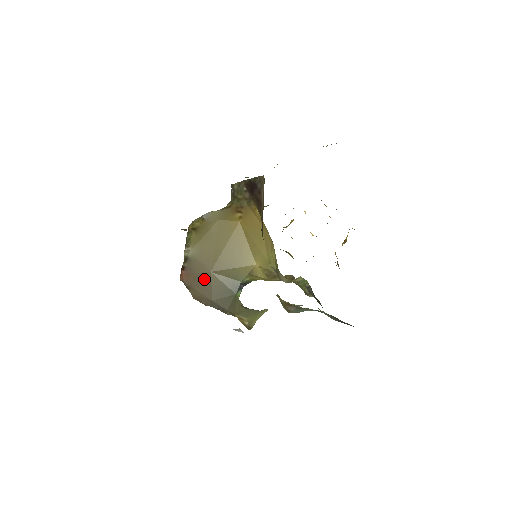
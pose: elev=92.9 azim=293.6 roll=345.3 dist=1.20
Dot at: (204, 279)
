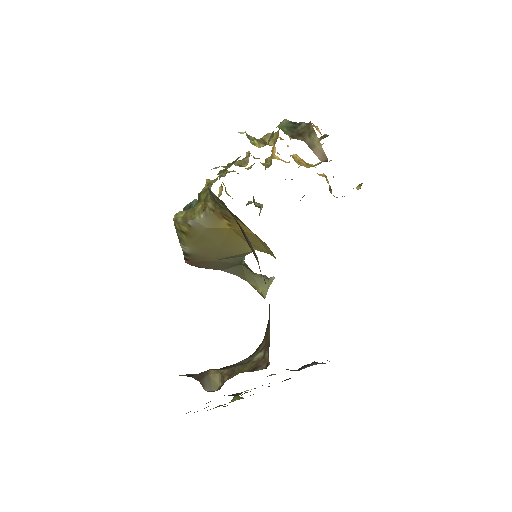
Dot at: (209, 263)
